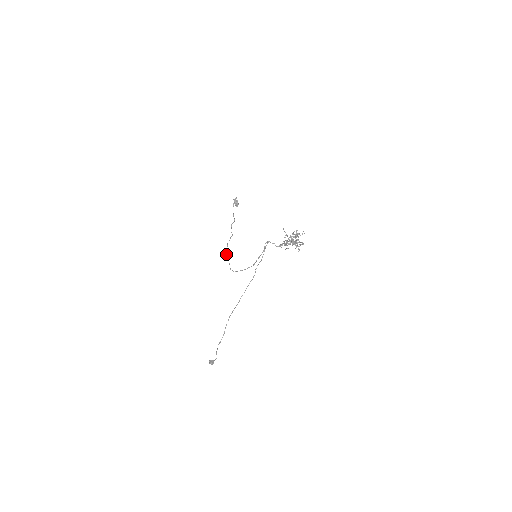
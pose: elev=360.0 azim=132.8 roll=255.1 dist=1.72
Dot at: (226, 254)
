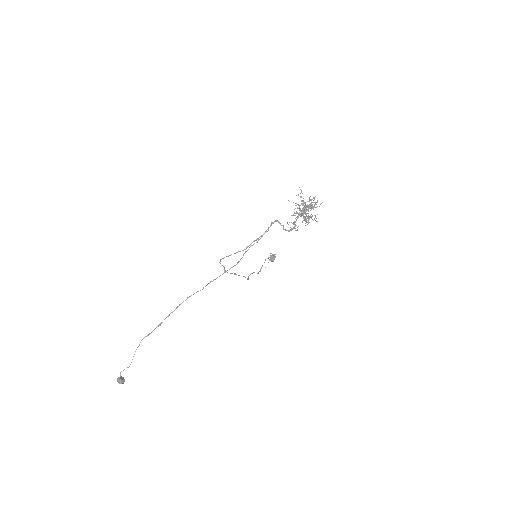
Dot at: (227, 272)
